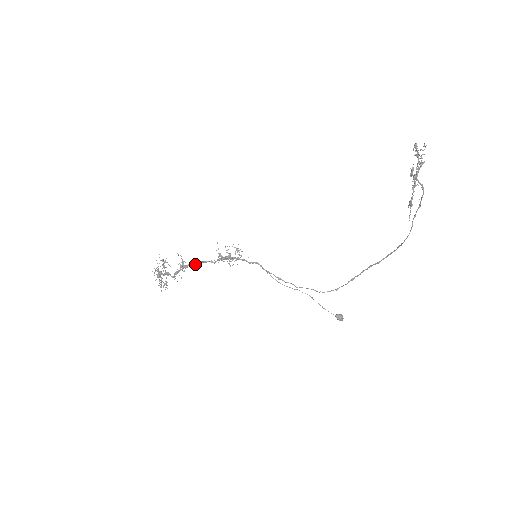
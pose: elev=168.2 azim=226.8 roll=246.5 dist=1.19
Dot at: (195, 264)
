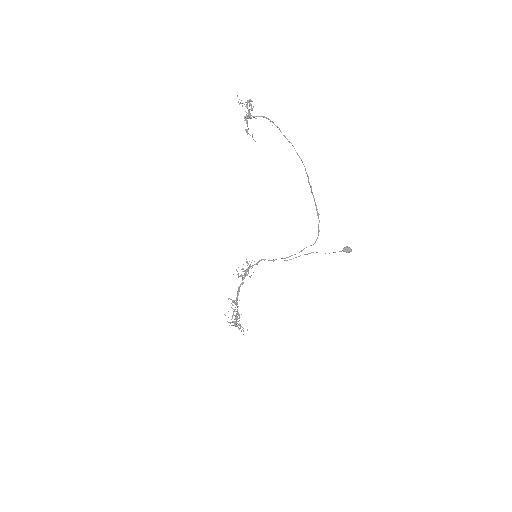
Dot at: (237, 296)
